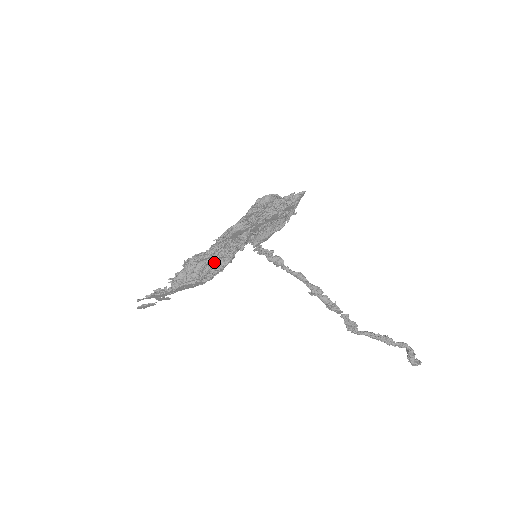
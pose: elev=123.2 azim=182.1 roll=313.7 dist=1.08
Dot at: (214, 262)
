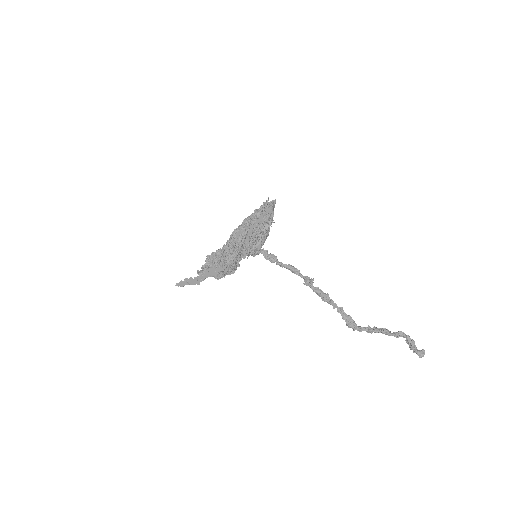
Dot at: (227, 256)
